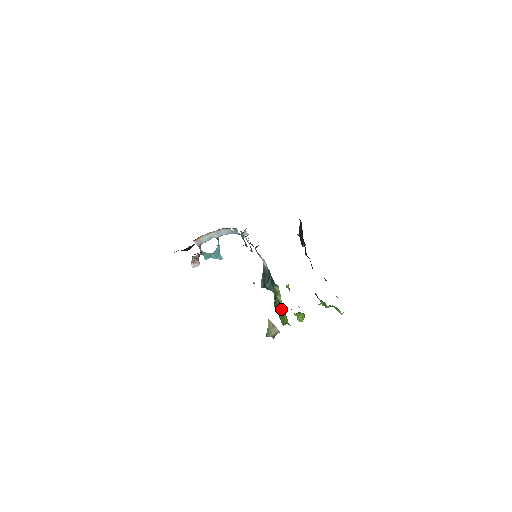
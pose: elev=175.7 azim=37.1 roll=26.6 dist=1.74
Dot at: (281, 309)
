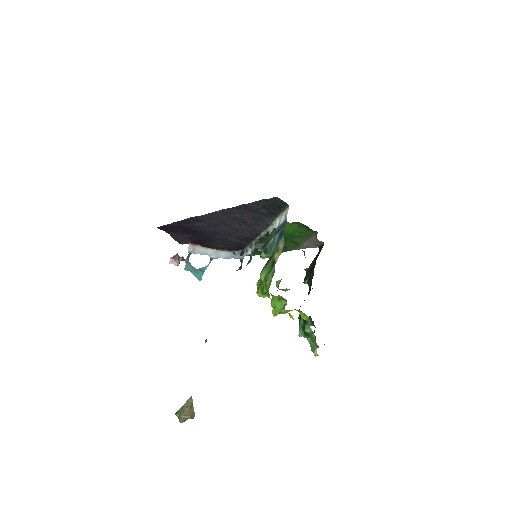
Dot at: (270, 270)
